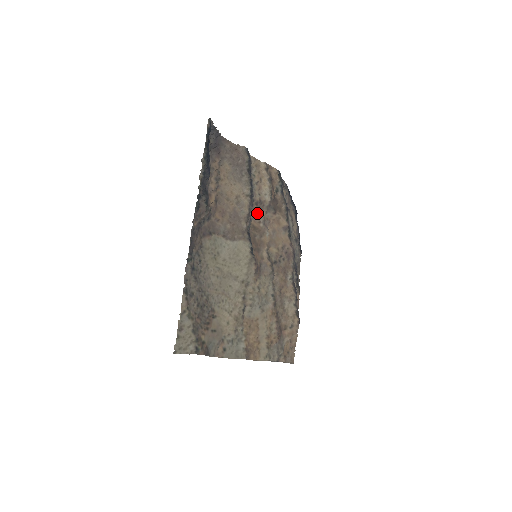
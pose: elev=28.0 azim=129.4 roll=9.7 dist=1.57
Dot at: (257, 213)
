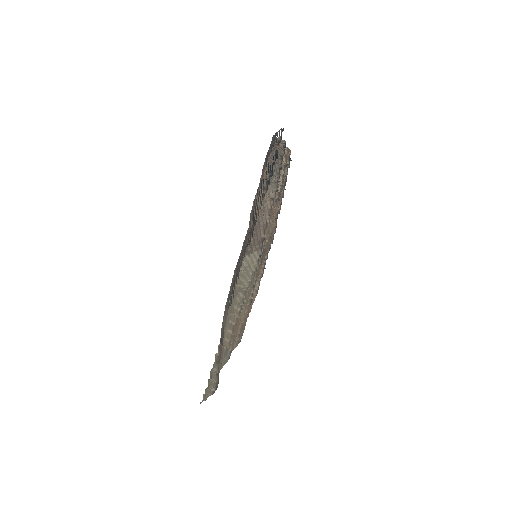
Dot at: occluded
